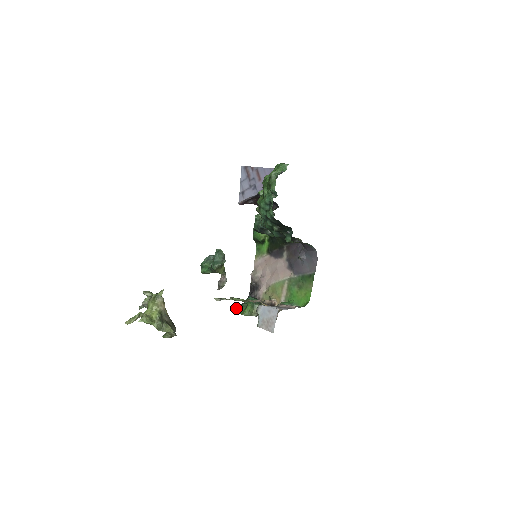
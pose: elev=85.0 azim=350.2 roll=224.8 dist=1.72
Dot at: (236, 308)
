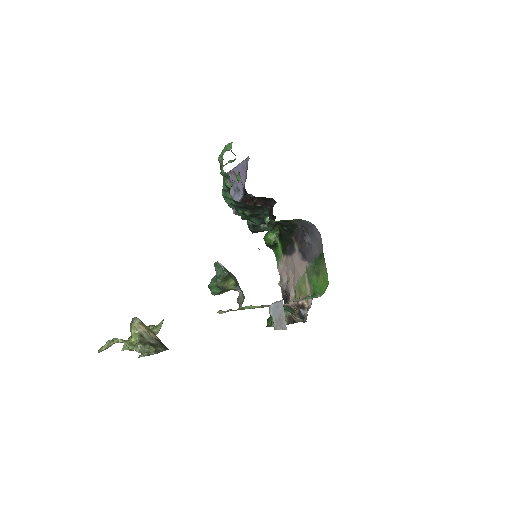
Dot at: occluded
